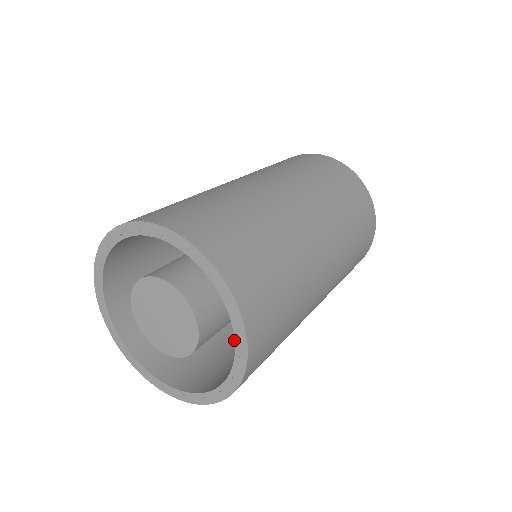
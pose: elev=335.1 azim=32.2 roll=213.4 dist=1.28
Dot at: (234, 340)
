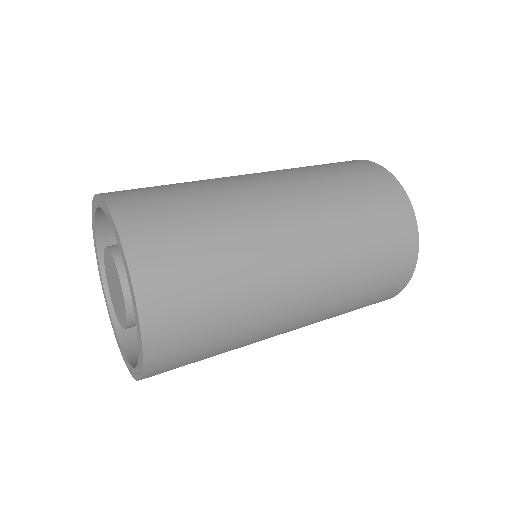
Dot at: occluded
